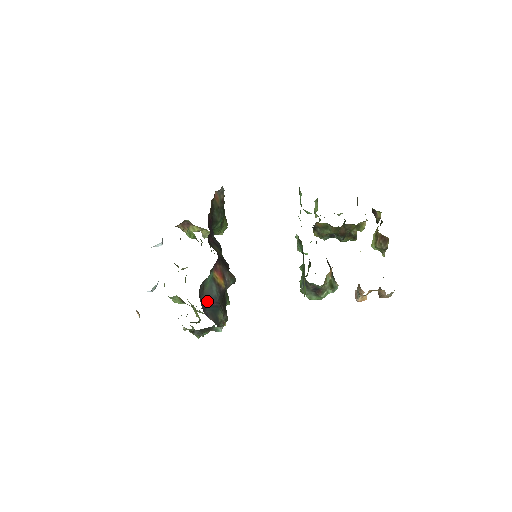
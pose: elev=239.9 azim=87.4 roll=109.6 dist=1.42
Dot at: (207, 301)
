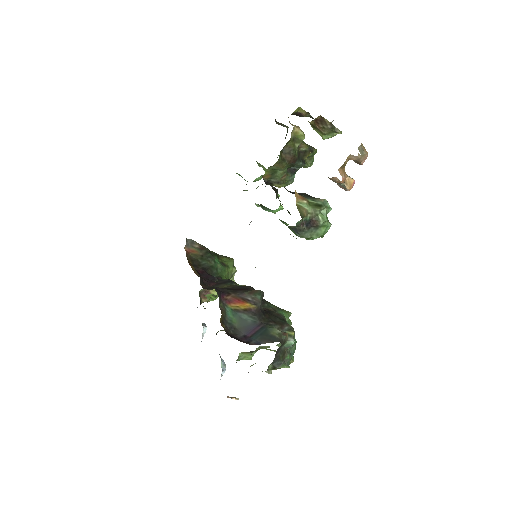
Dot at: (248, 333)
